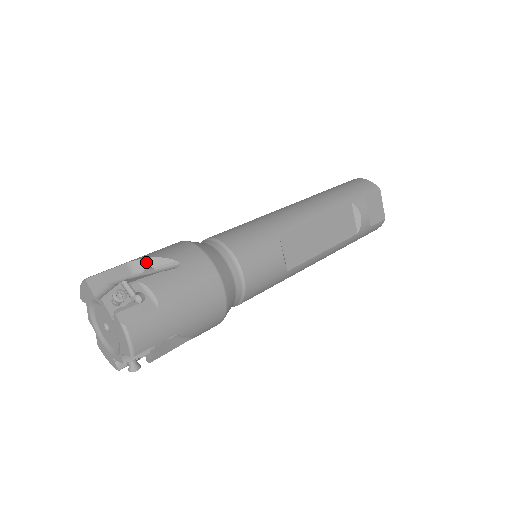
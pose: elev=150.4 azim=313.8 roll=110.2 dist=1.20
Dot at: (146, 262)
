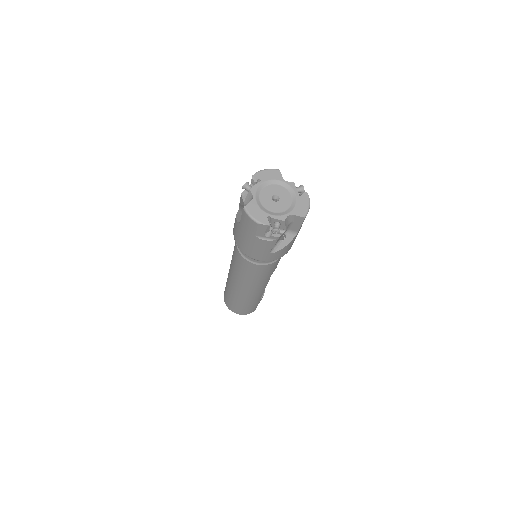
Dot at: occluded
